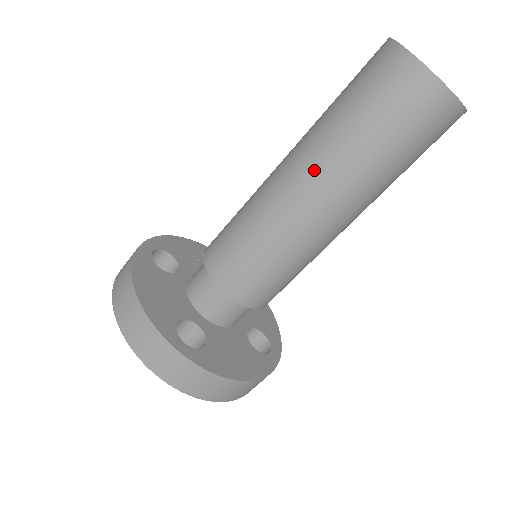
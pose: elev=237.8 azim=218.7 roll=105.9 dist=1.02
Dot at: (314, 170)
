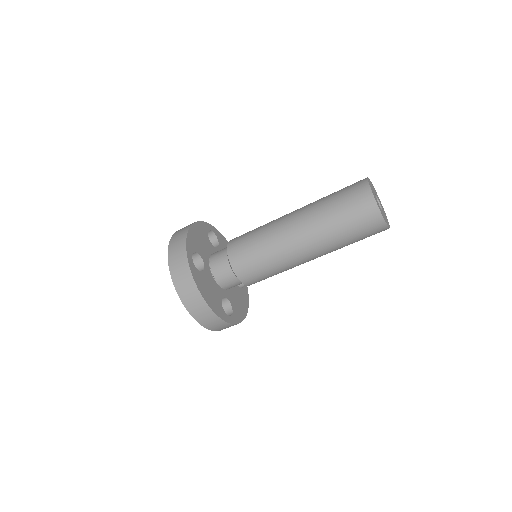
Dot at: (303, 213)
